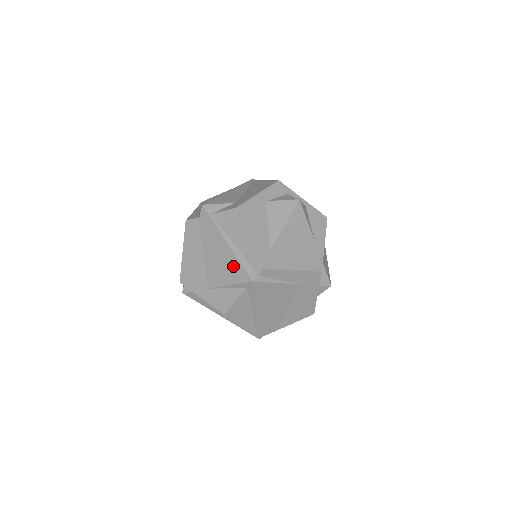
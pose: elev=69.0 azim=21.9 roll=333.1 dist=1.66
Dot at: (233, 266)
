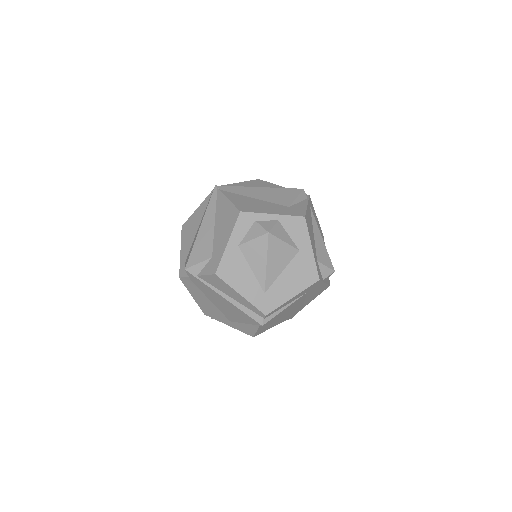
Dot at: (240, 313)
